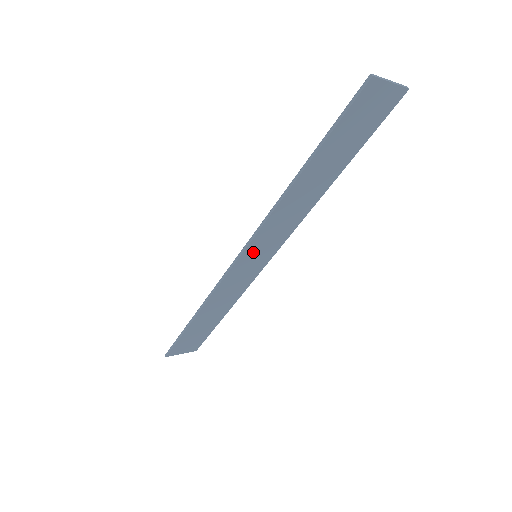
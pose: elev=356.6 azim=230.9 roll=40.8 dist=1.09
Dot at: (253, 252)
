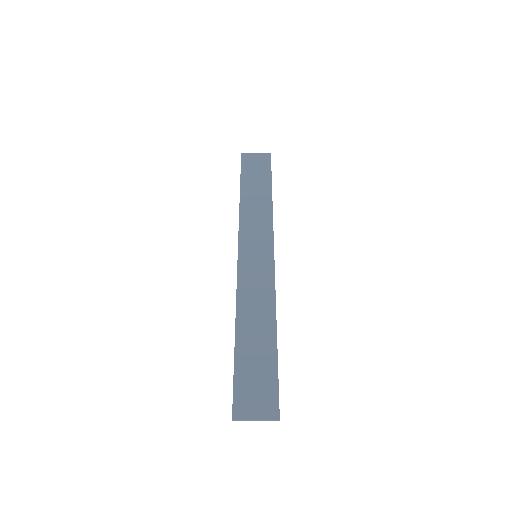
Dot at: (249, 251)
